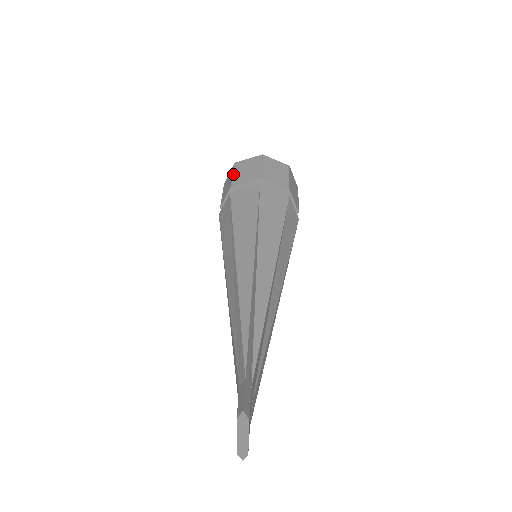
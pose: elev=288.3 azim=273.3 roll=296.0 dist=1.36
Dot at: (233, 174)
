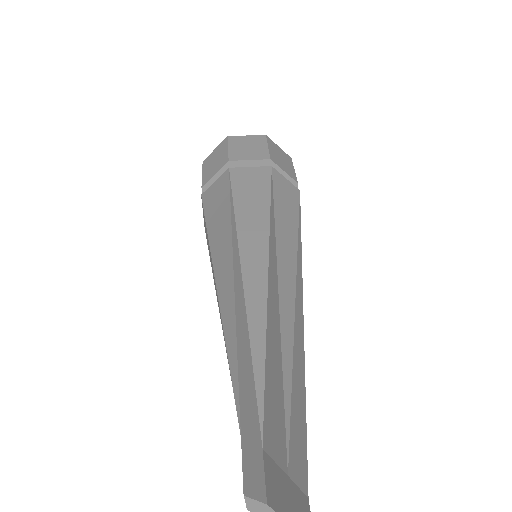
Dot at: (202, 174)
